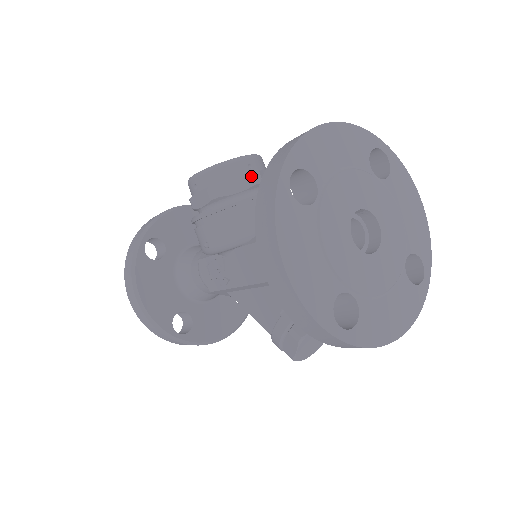
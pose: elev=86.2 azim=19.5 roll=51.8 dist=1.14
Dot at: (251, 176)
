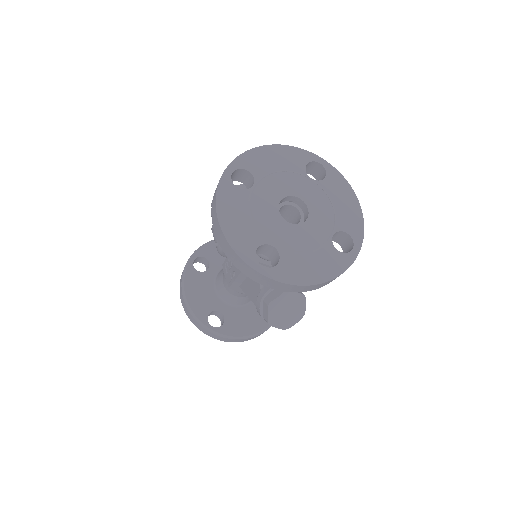
Dot at: occluded
